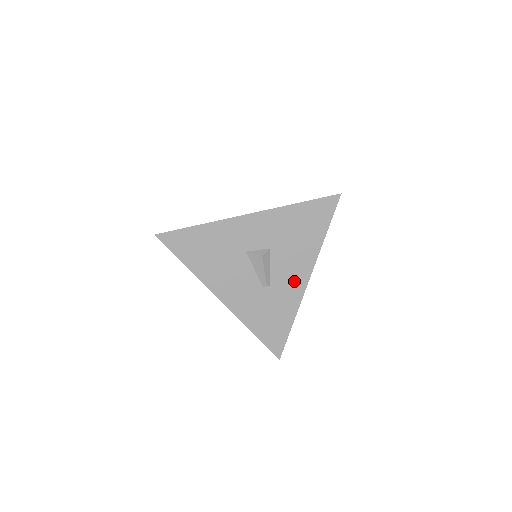
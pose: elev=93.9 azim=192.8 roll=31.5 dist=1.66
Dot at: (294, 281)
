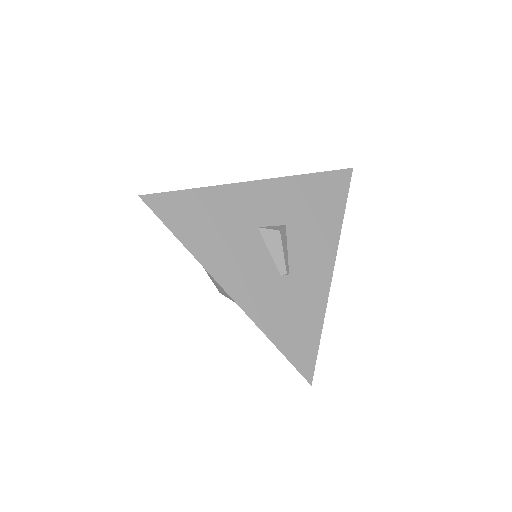
Dot at: (317, 269)
